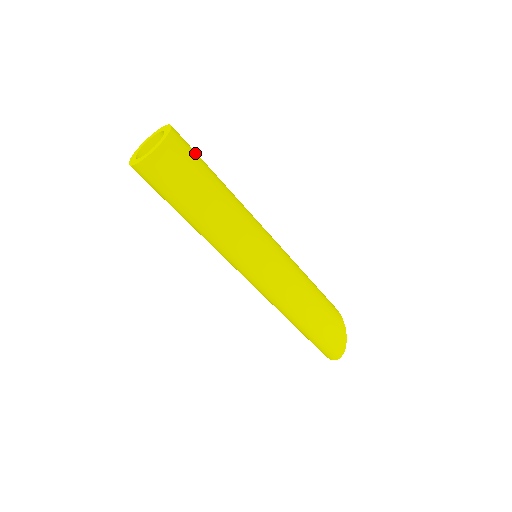
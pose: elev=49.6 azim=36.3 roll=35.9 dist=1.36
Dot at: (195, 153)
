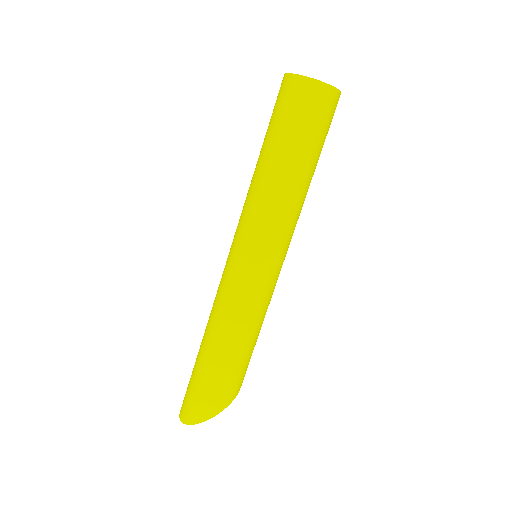
Dot at: (328, 128)
